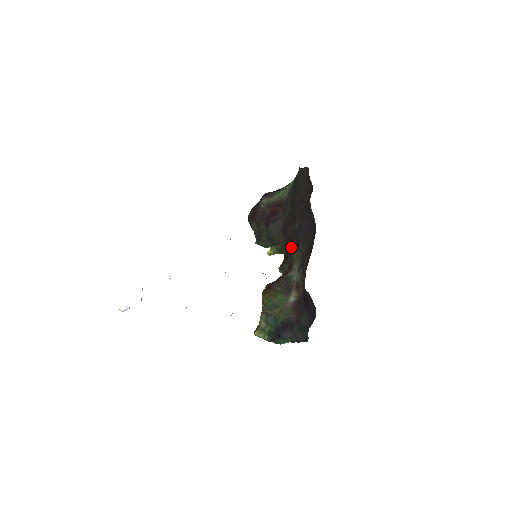
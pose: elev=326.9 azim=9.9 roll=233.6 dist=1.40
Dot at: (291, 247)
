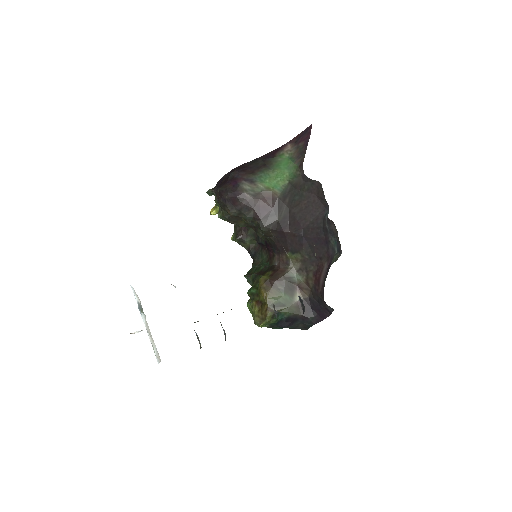
Dot at: (287, 247)
